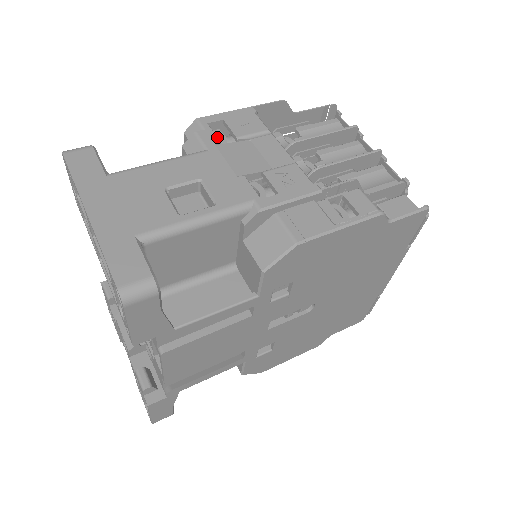
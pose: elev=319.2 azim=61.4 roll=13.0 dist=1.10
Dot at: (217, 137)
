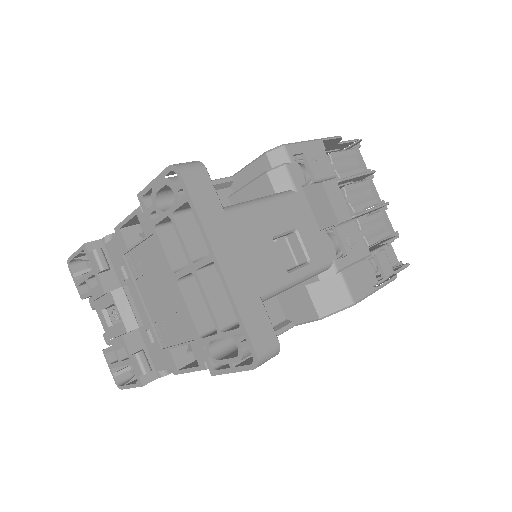
Dot at: occluded
